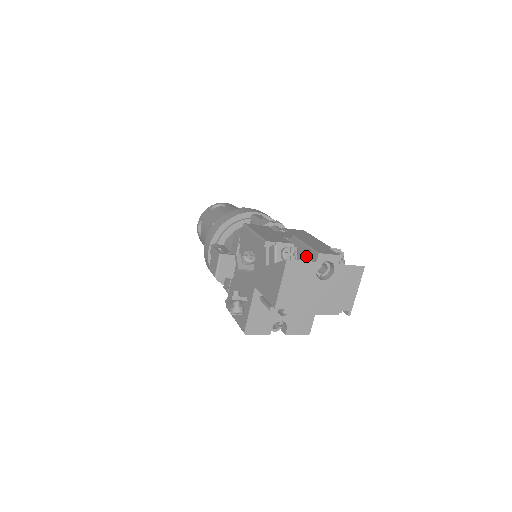
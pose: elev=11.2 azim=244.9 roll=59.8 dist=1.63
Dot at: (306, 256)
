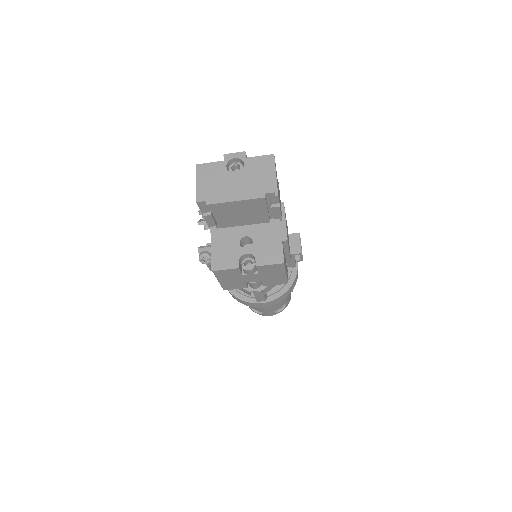
Dot at: occluded
